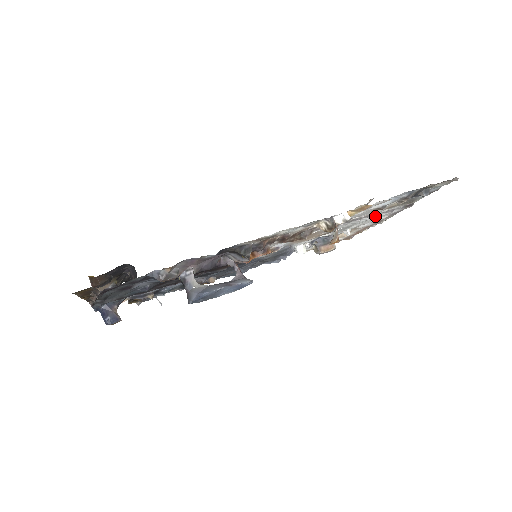
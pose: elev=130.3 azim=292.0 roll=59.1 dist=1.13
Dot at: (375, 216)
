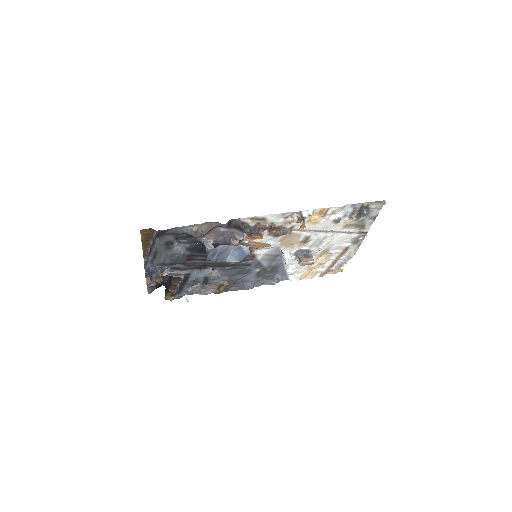
Dot at: (338, 234)
